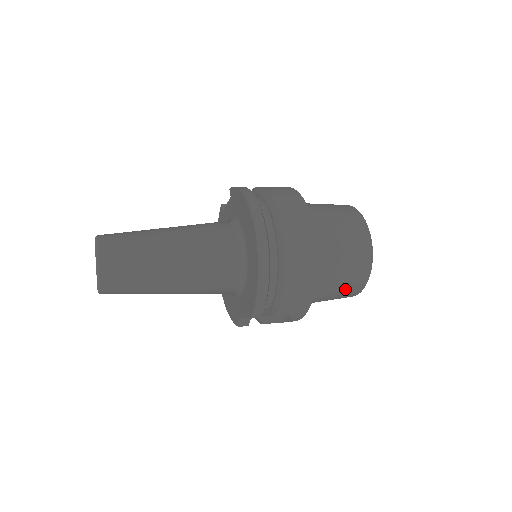
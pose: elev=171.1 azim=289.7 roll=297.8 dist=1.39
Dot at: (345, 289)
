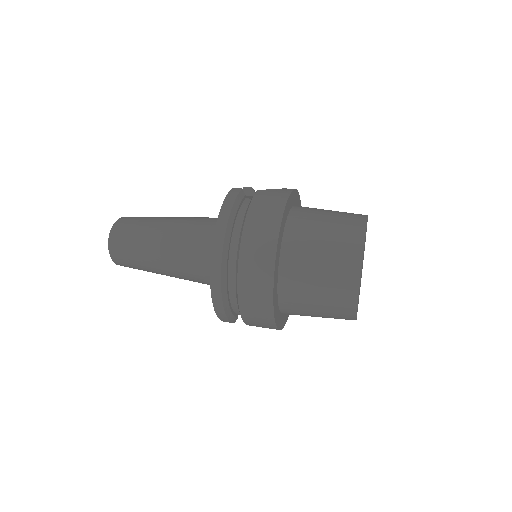
Dot at: (330, 317)
